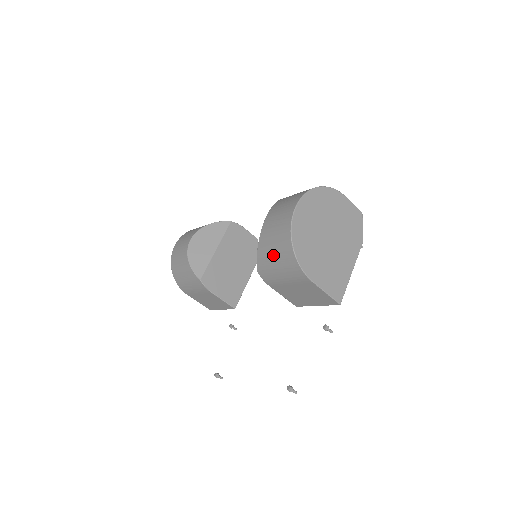
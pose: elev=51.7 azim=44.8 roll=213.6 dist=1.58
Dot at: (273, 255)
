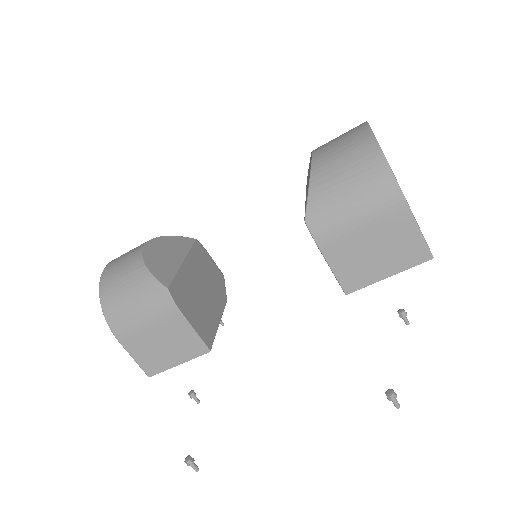
Dot at: (343, 179)
